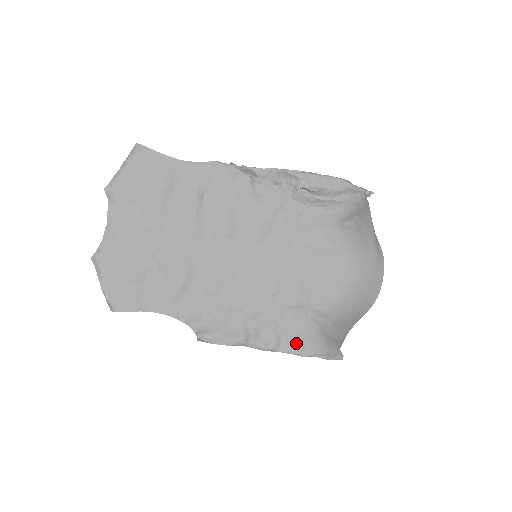
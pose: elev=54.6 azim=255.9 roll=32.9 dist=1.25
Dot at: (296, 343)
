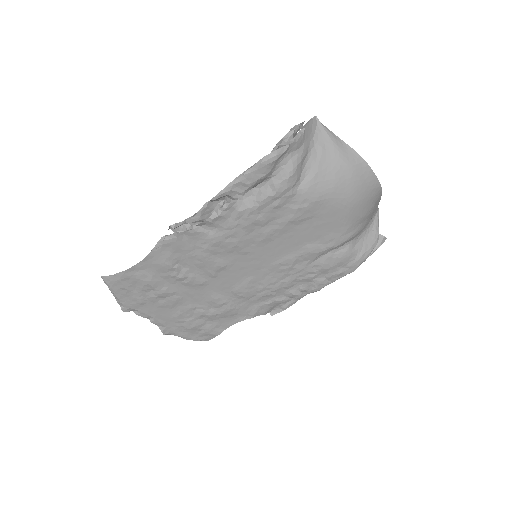
Dot at: (339, 273)
